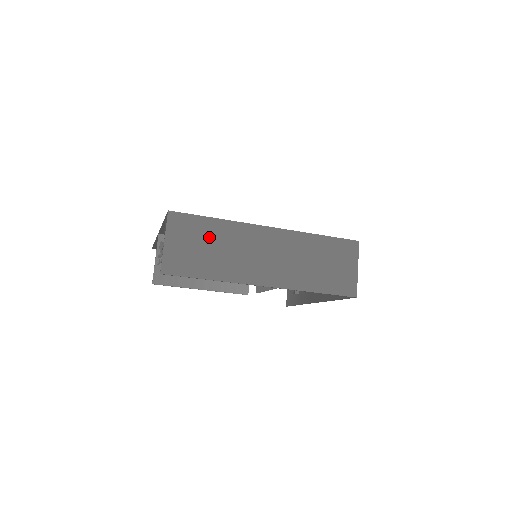
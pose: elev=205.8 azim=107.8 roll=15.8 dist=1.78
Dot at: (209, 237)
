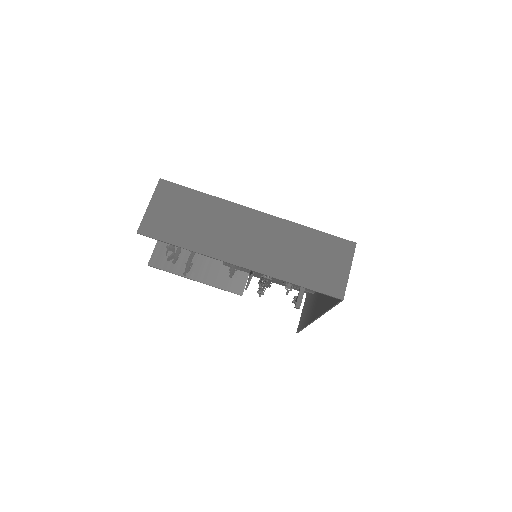
Dot at: (194, 209)
